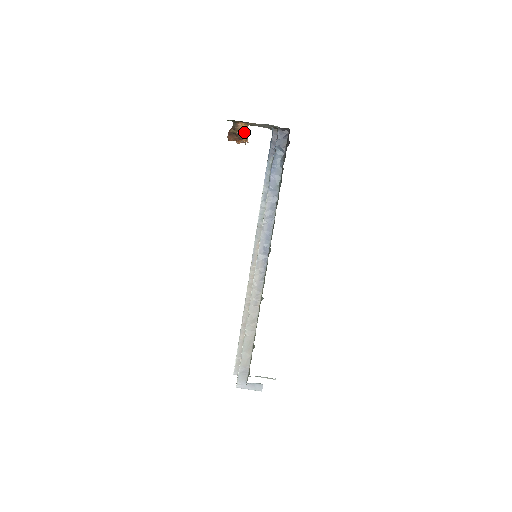
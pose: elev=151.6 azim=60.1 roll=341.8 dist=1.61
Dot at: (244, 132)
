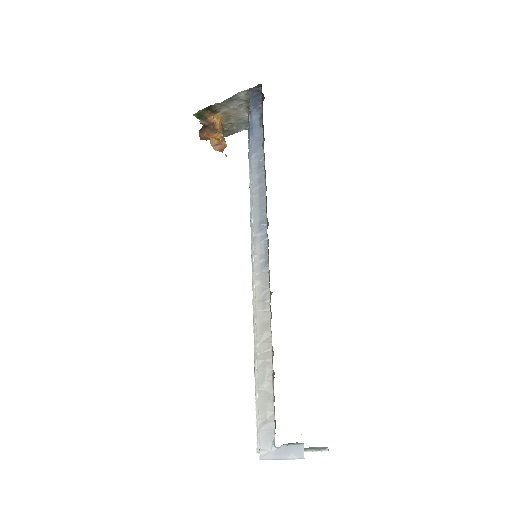
Dot at: (217, 125)
